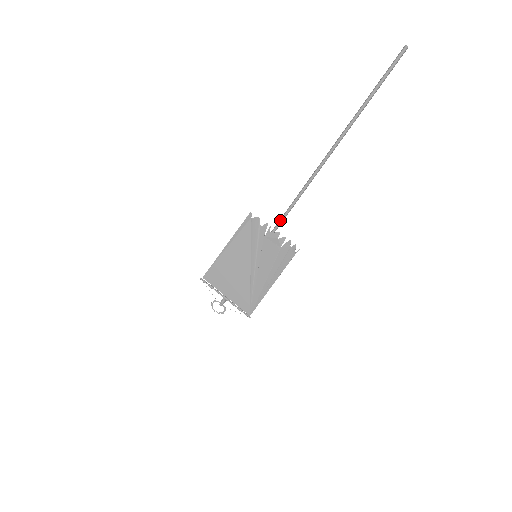
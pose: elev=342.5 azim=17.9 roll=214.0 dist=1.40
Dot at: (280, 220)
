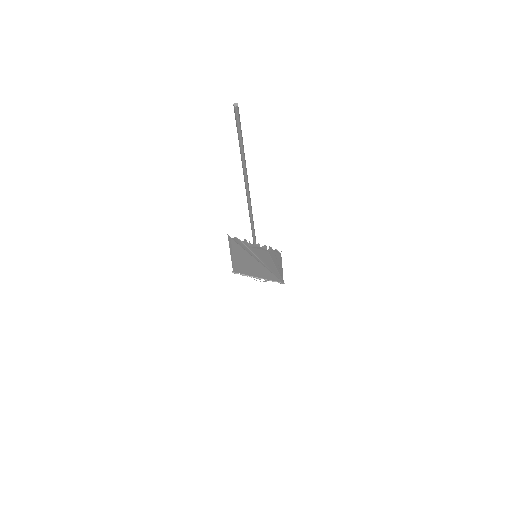
Dot at: (252, 236)
